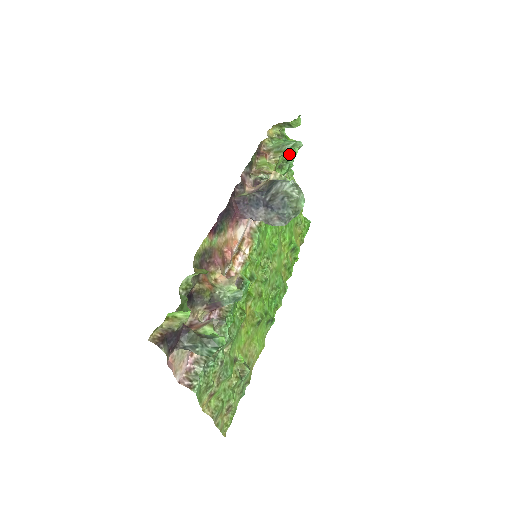
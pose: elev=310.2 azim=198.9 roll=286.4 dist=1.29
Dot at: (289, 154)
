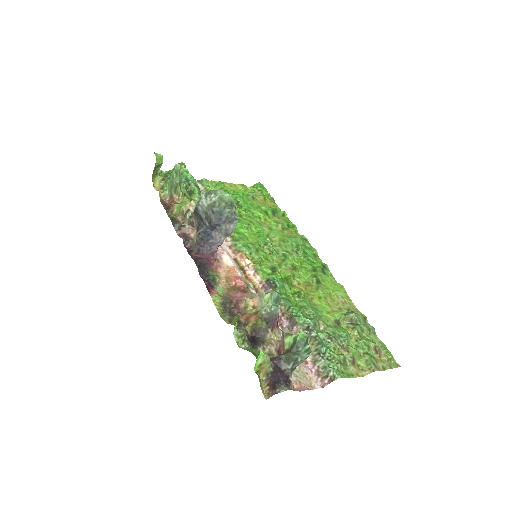
Dot at: (184, 178)
